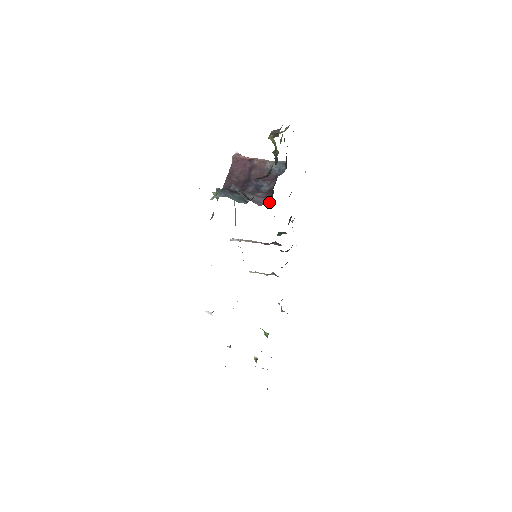
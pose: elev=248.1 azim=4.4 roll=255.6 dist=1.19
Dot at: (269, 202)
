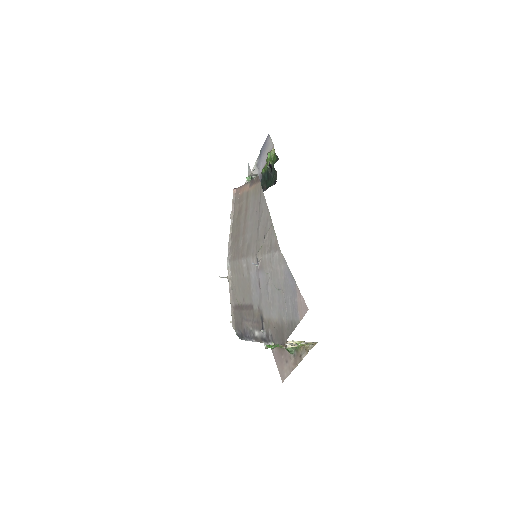
Dot at: occluded
